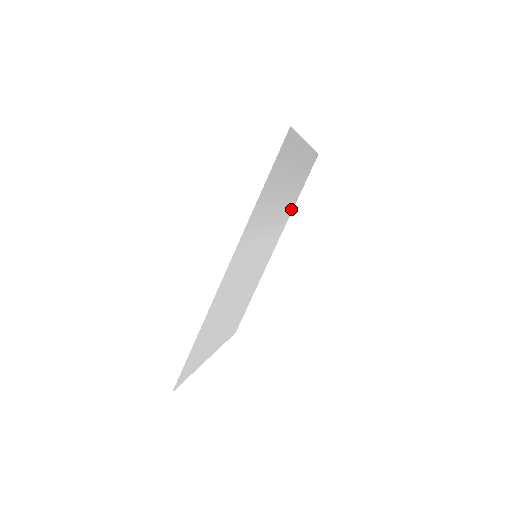
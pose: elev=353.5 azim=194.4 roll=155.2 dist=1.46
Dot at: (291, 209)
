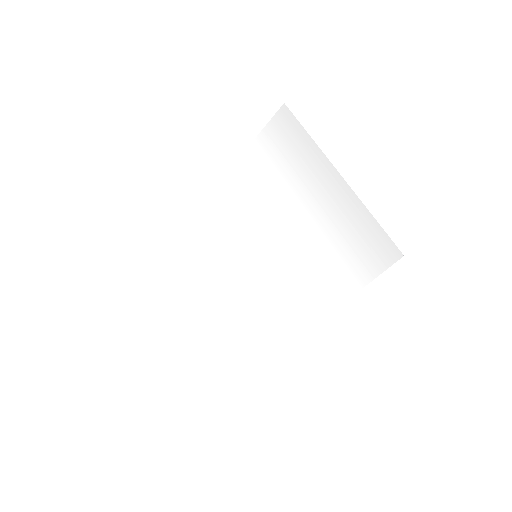
Dot at: (245, 162)
